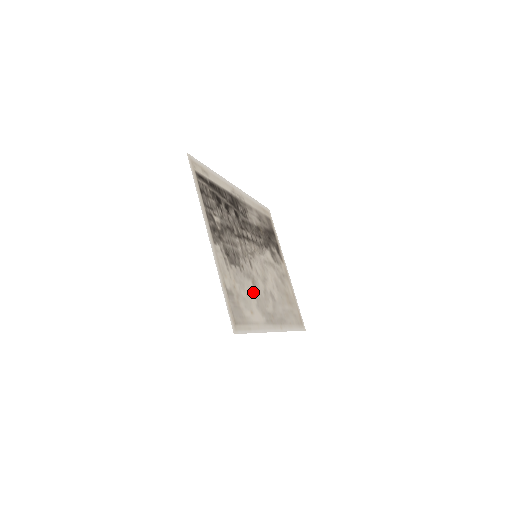
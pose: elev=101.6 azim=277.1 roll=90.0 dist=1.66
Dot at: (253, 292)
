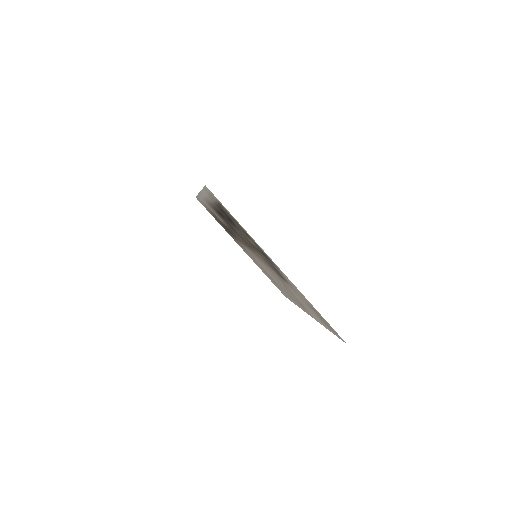
Dot at: occluded
